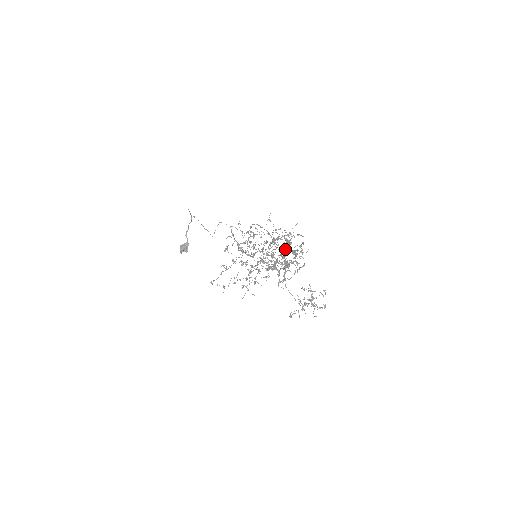
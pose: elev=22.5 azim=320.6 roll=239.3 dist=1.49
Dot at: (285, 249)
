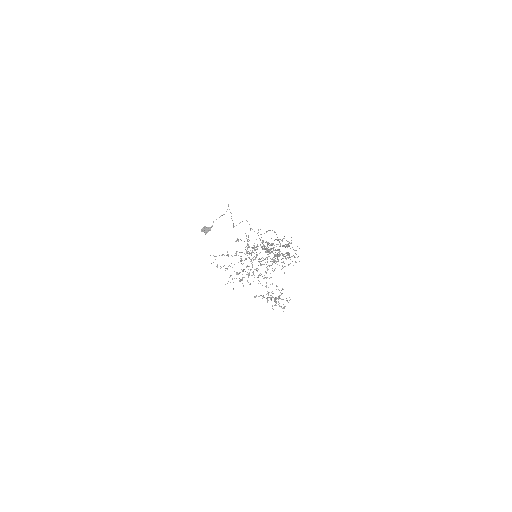
Dot at: (283, 245)
